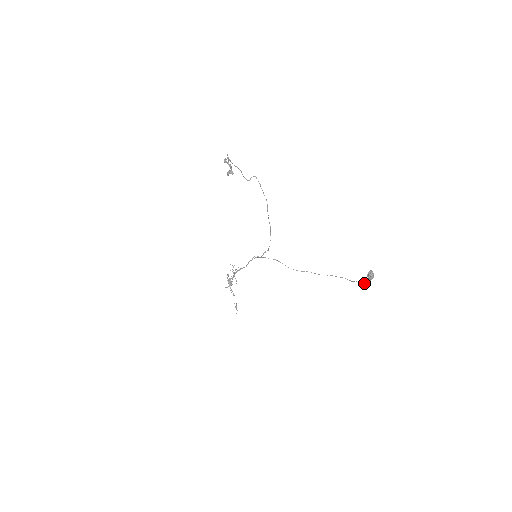
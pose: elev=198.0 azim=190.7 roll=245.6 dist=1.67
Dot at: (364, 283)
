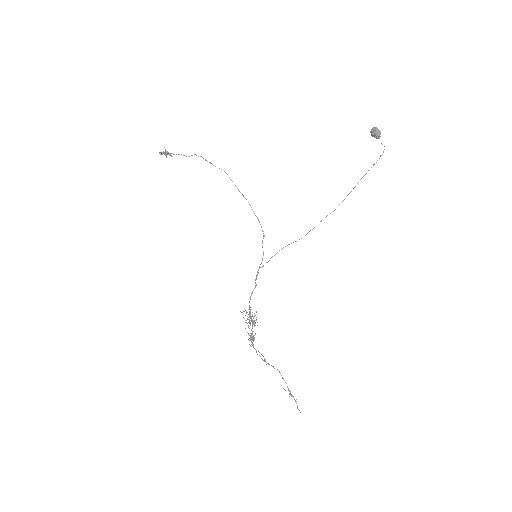
Dot at: (381, 155)
